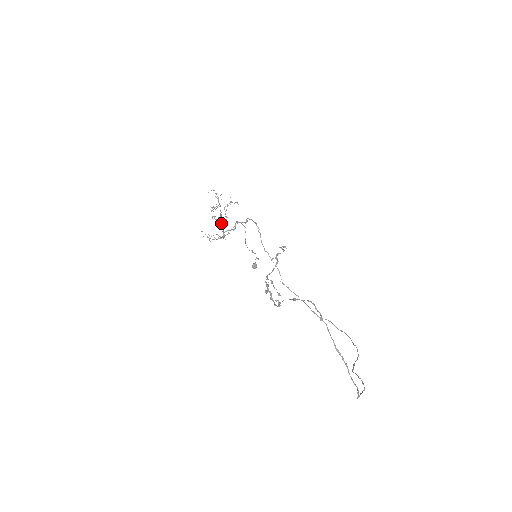
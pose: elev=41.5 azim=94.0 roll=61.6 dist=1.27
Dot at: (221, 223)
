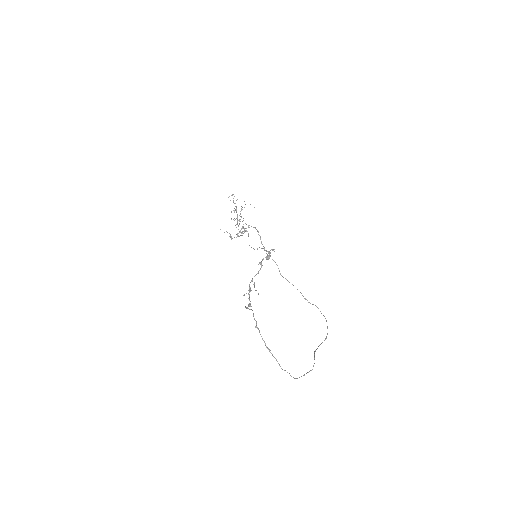
Dot at: (237, 224)
